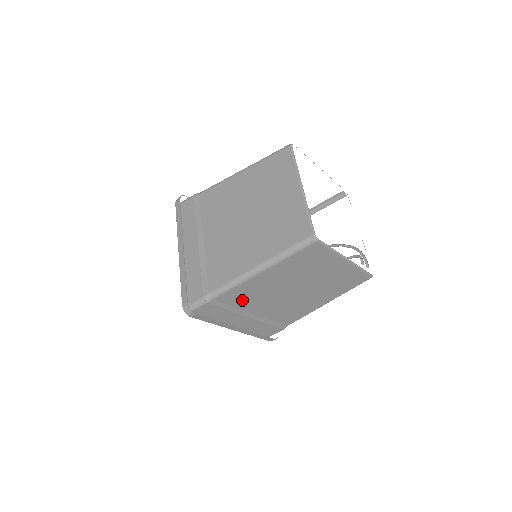
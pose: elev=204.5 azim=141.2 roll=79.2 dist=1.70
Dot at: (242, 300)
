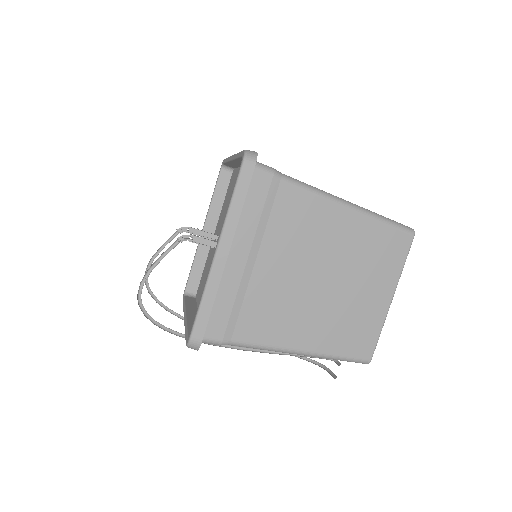
Dot at: (286, 222)
